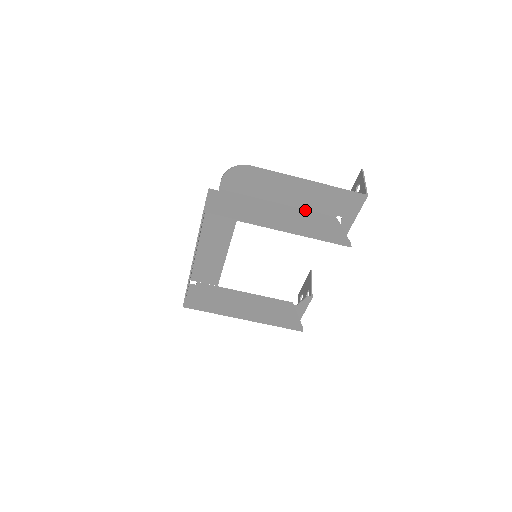
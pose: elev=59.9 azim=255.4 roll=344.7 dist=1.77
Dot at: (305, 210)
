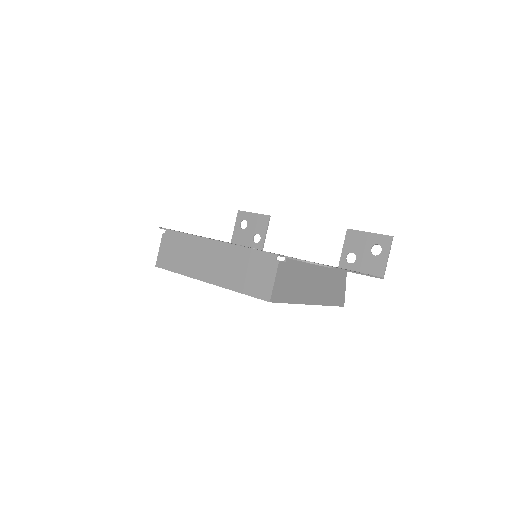
Dot at: (333, 269)
